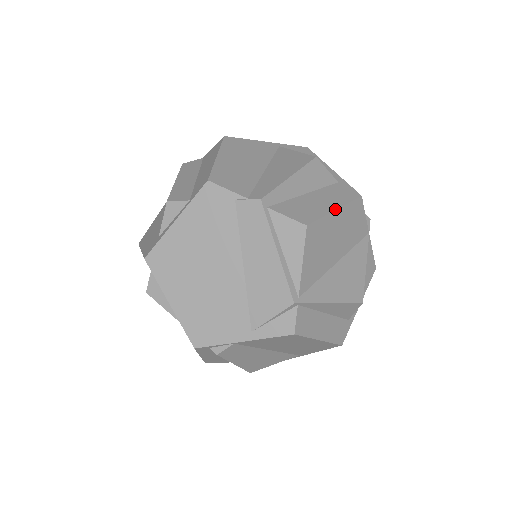
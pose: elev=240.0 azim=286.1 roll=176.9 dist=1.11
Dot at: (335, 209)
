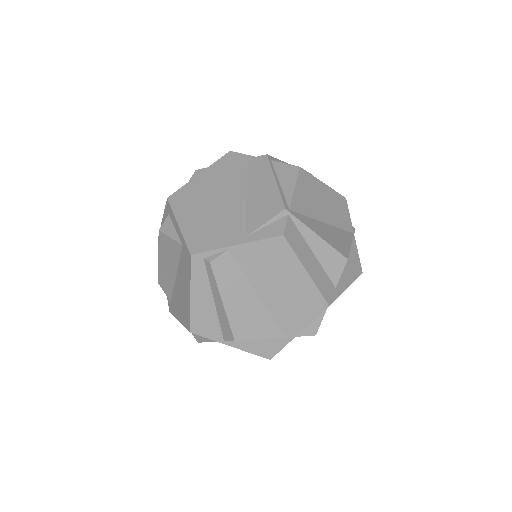
Dot at: (323, 183)
